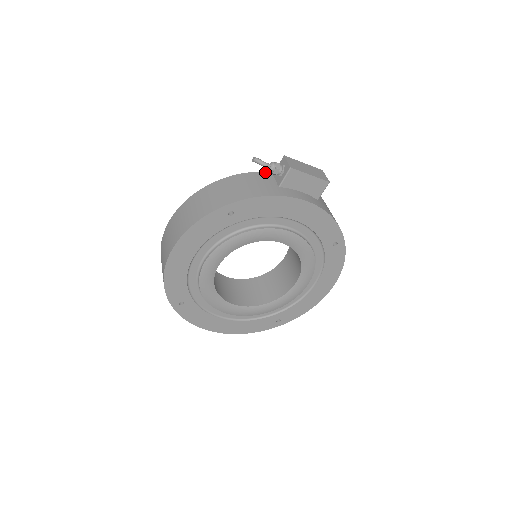
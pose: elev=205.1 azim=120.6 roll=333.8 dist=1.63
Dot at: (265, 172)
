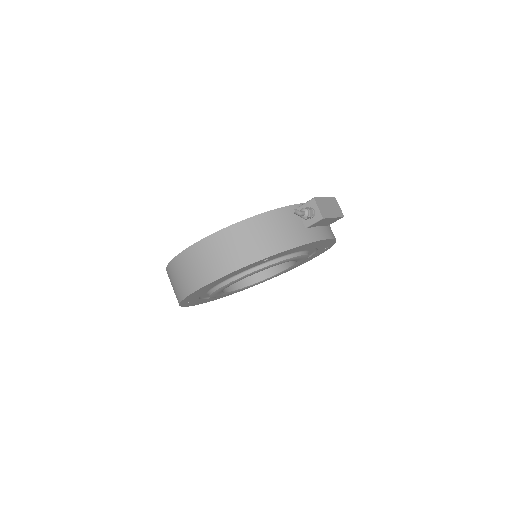
Dot at: (290, 206)
